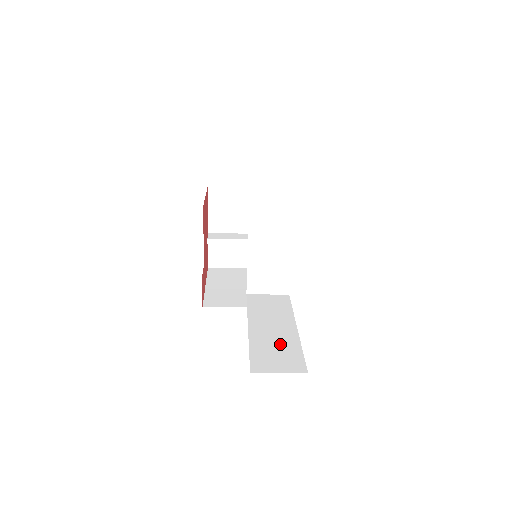
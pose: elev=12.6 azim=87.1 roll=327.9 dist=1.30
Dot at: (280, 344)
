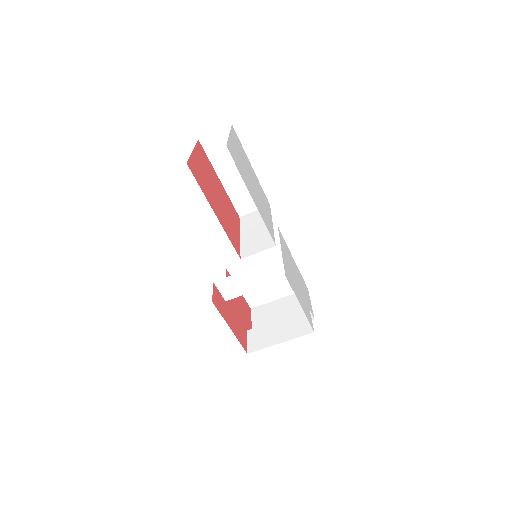
Dot at: occluded
